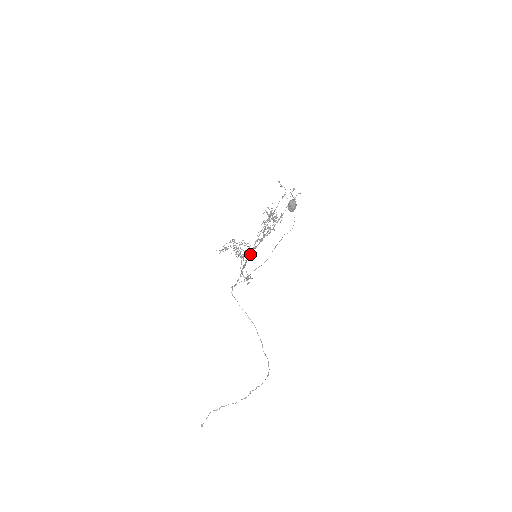
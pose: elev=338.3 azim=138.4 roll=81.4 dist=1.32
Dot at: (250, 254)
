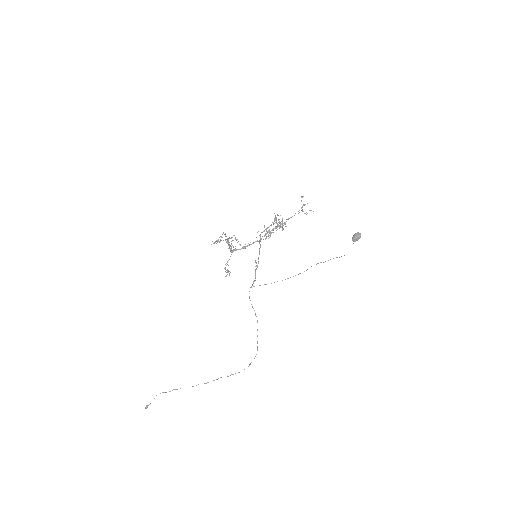
Dot at: occluded
